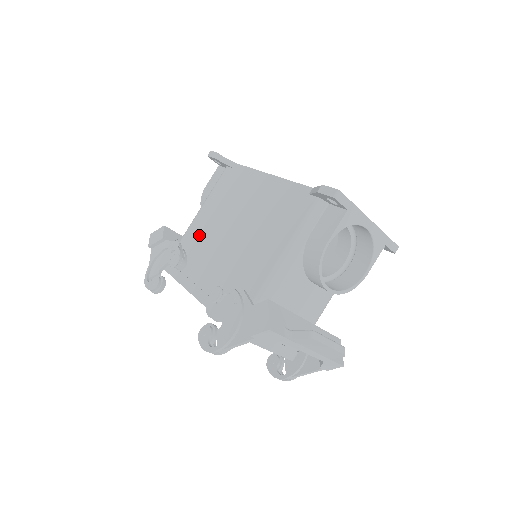
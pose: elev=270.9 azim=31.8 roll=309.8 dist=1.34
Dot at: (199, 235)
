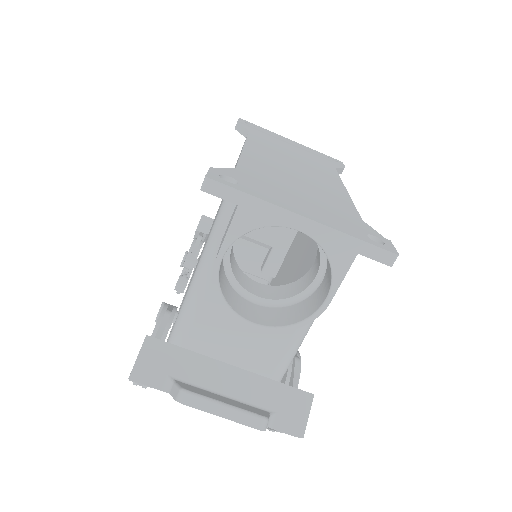
Dot at: occluded
